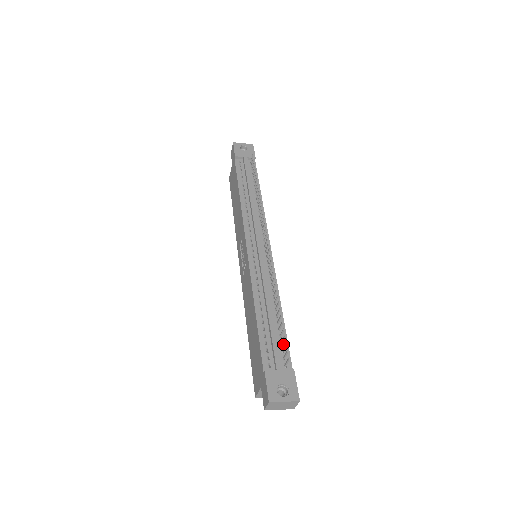
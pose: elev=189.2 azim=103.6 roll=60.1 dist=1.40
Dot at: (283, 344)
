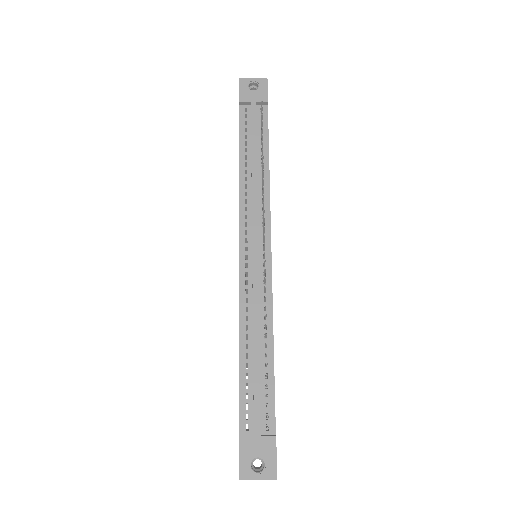
Dot at: (268, 397)
